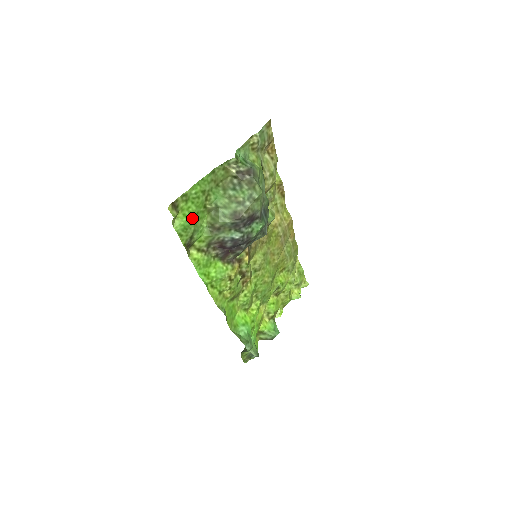
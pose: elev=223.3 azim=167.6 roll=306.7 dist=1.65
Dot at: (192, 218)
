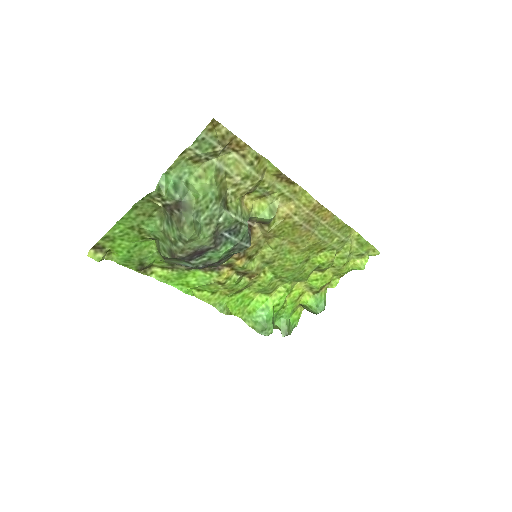
Dot at: (130, 251)
